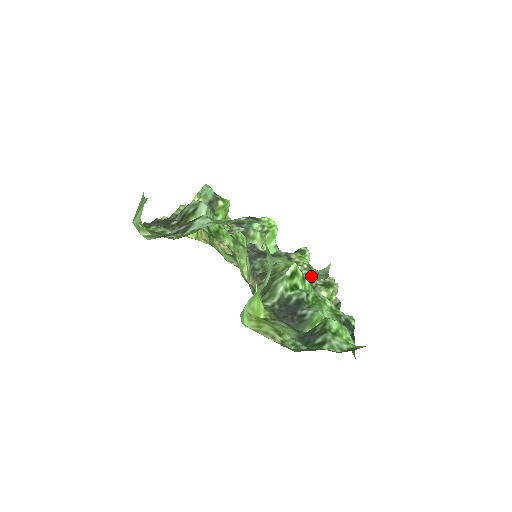
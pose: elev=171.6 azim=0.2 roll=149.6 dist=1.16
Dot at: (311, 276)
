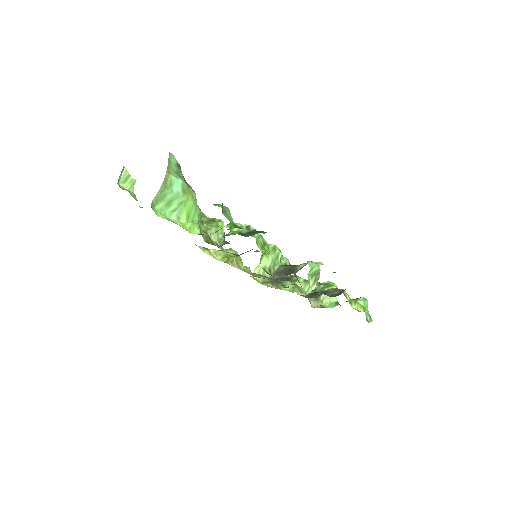
Dot at: (335, 292)
